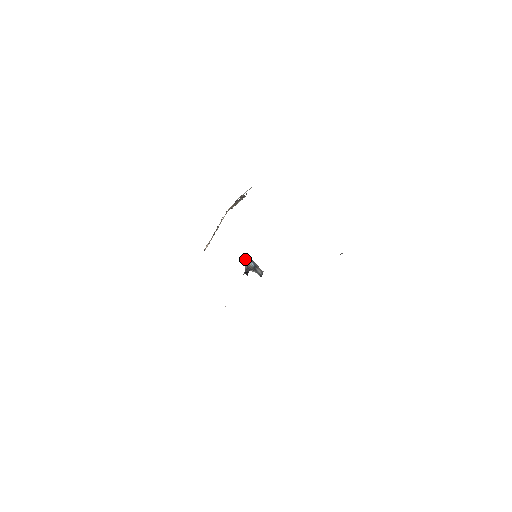
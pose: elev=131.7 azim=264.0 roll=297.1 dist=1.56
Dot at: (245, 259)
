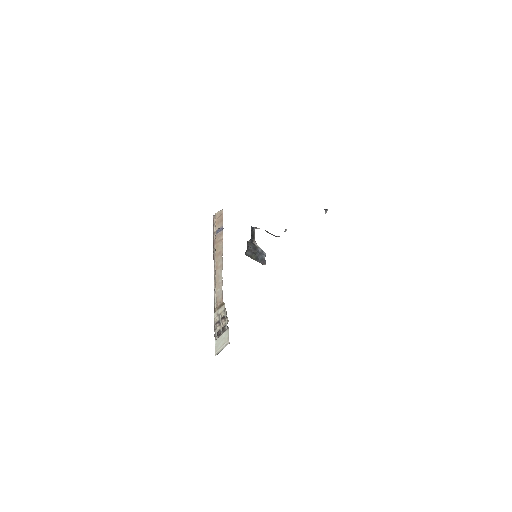
Dot at: (248, 245)
